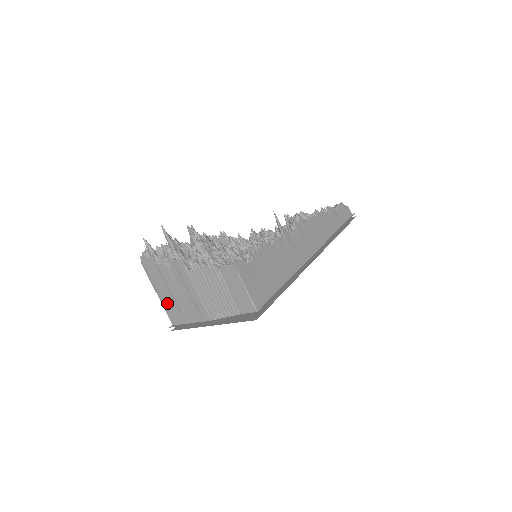
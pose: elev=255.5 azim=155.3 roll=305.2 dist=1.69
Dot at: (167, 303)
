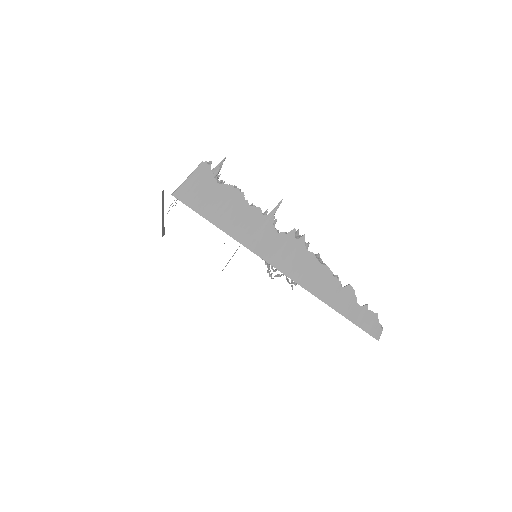
Dot at: occluded
